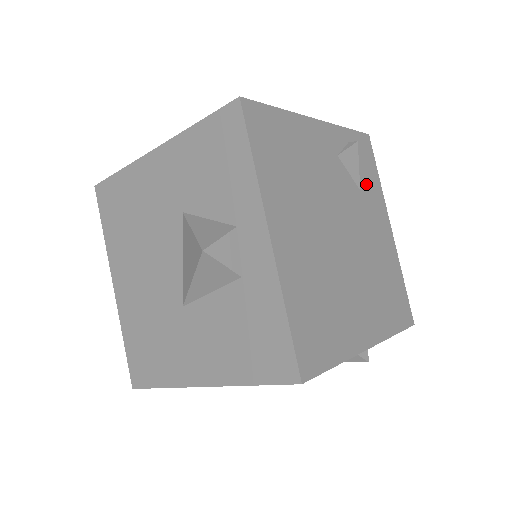
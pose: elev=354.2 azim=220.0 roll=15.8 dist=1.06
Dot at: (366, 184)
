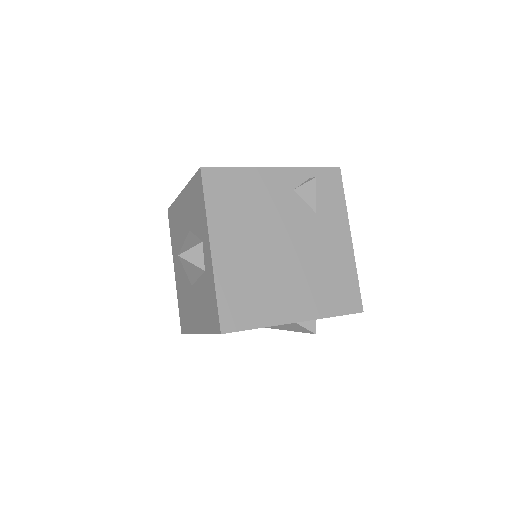
Dot at: (325, 207)
